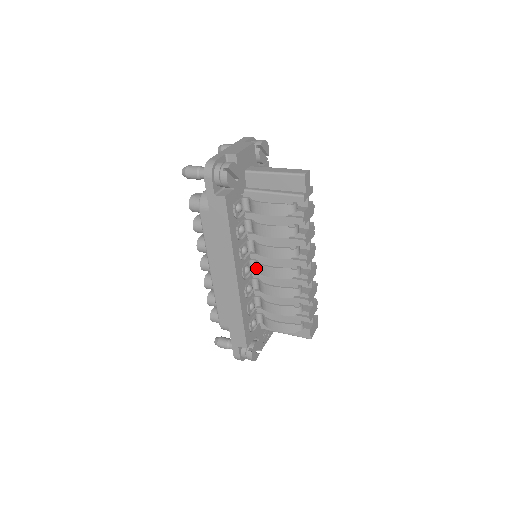
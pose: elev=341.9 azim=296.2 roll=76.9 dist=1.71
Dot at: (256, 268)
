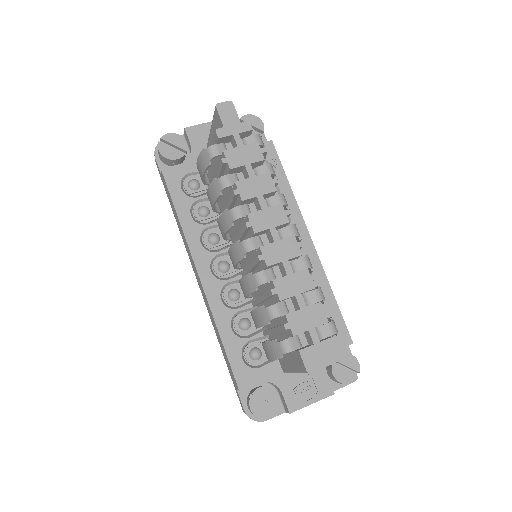
Dot at: (238, 265)
